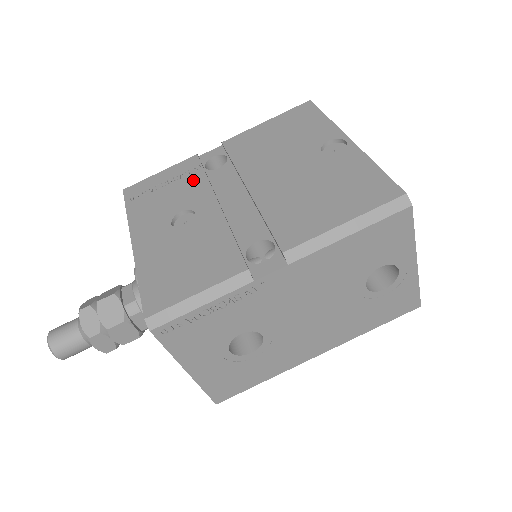
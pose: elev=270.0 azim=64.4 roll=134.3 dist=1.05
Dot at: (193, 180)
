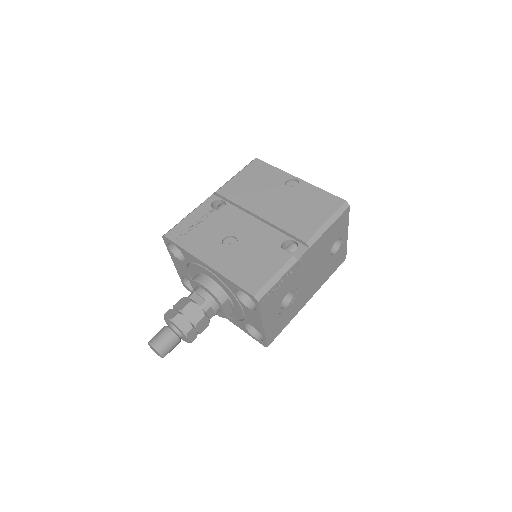
Dot at: (216, 218)
